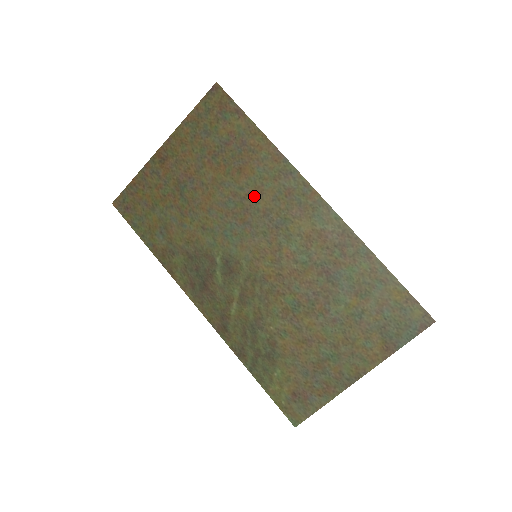
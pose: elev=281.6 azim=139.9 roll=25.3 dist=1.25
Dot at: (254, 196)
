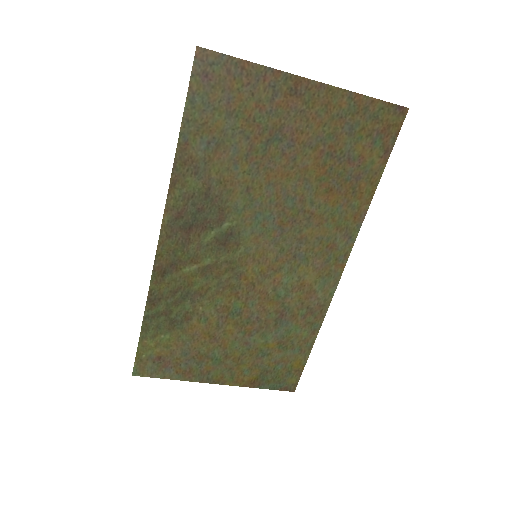
Dot at: (312, 219)
